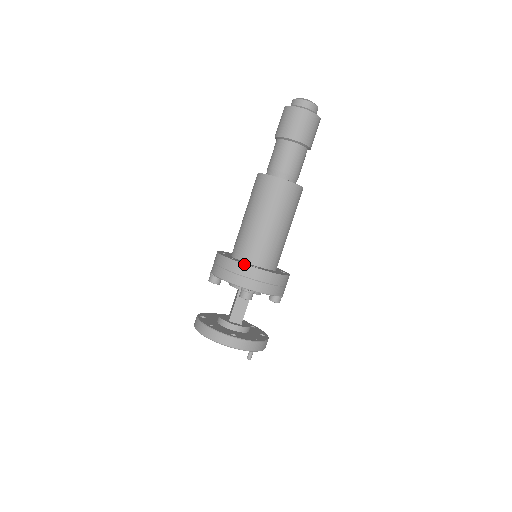
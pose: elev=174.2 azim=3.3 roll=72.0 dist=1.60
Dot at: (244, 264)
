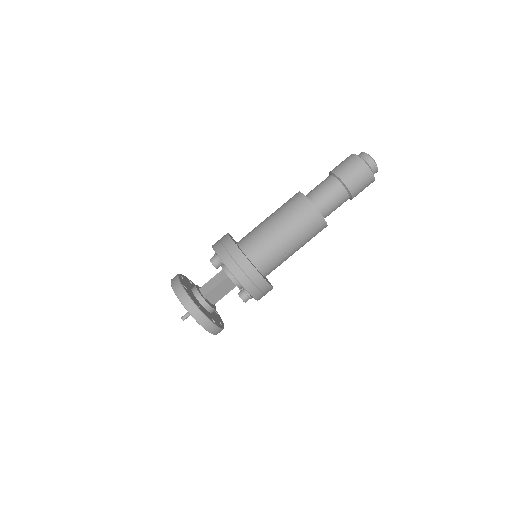
Dot at: occluded
